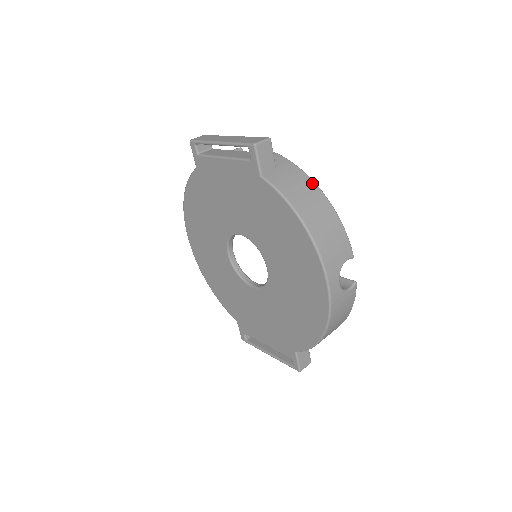
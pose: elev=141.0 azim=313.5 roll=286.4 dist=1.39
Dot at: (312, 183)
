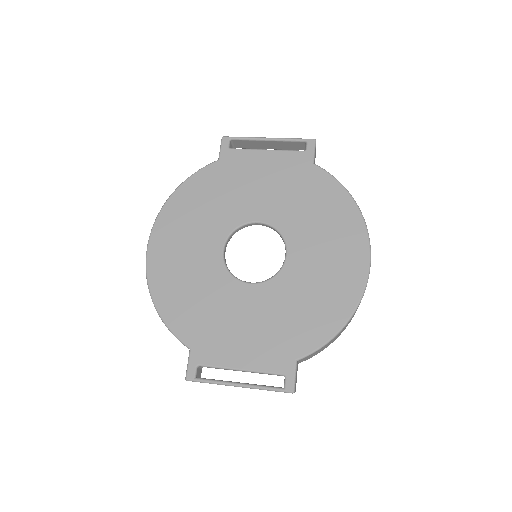
Dot at: occluded
